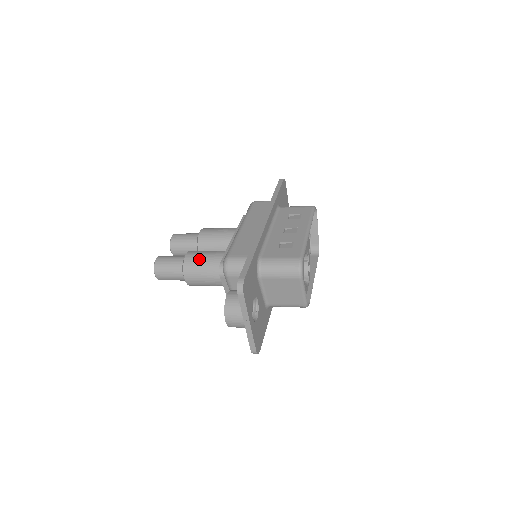
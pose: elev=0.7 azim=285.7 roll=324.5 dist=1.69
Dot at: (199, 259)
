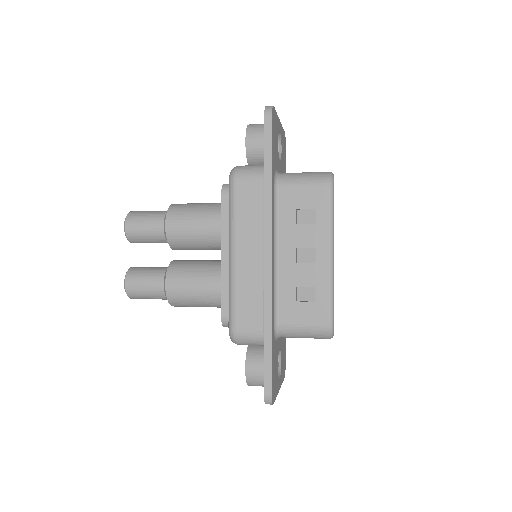
Dot at: (186, 295)
